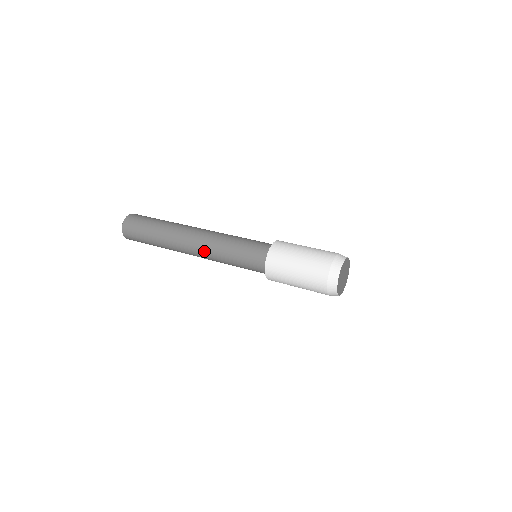
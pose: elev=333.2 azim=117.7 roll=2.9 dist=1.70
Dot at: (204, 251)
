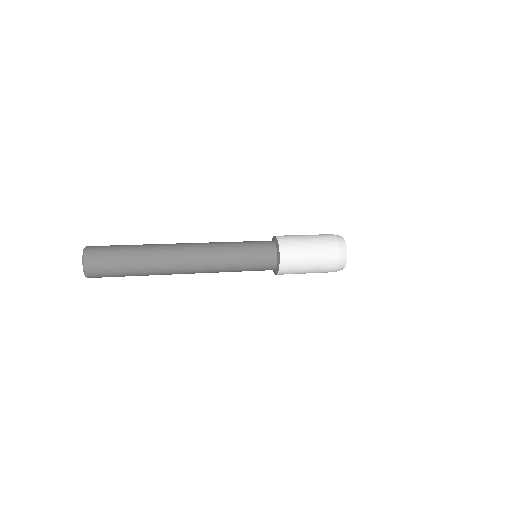
Dot at: (205, 271)
